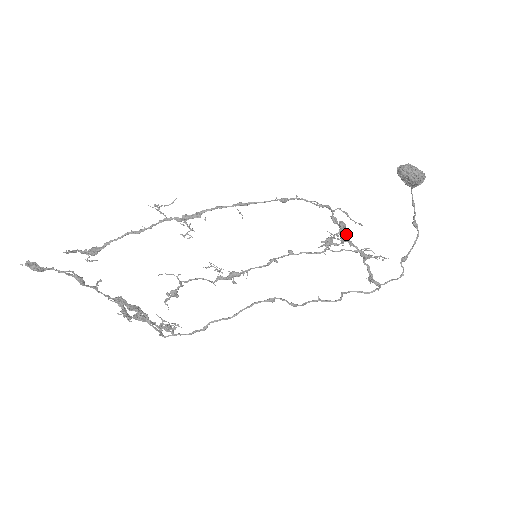
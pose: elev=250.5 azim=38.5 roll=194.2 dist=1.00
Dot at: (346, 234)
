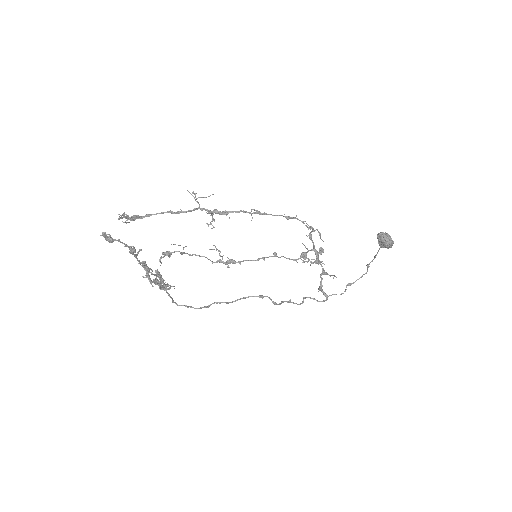
Dot at: (318, 254)
